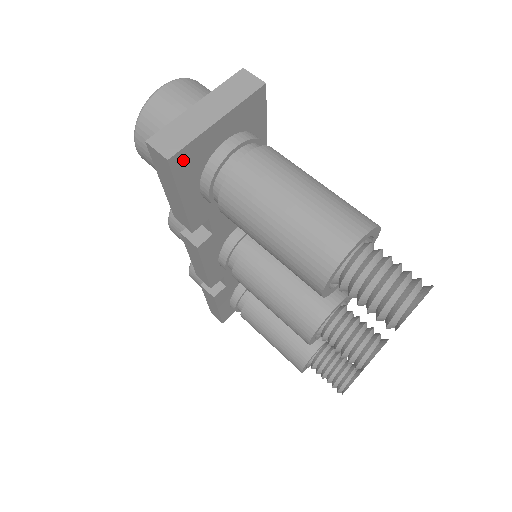
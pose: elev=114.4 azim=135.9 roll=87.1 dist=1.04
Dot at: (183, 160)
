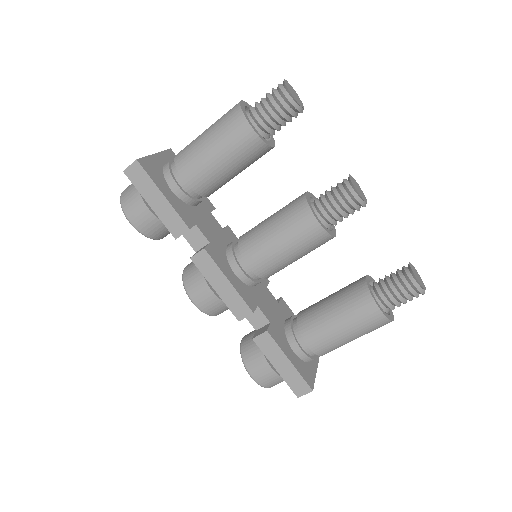
Dot at: (147, 166)
